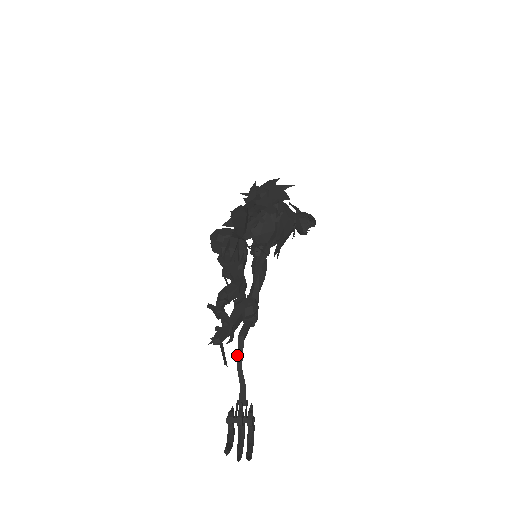
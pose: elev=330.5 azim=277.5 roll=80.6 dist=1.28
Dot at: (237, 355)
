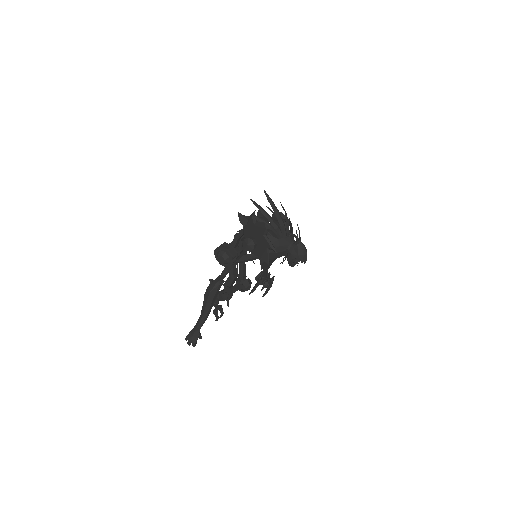
Dot at: occluded
